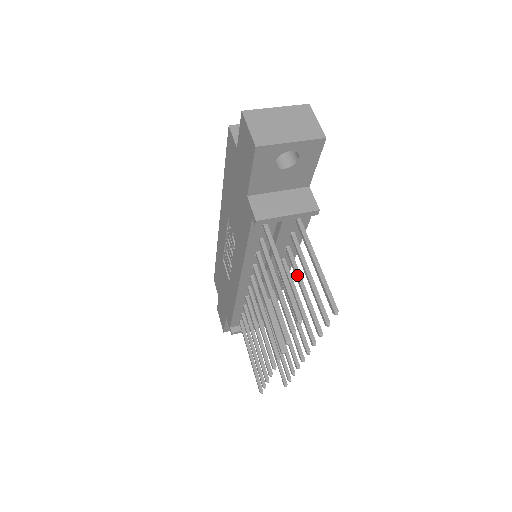
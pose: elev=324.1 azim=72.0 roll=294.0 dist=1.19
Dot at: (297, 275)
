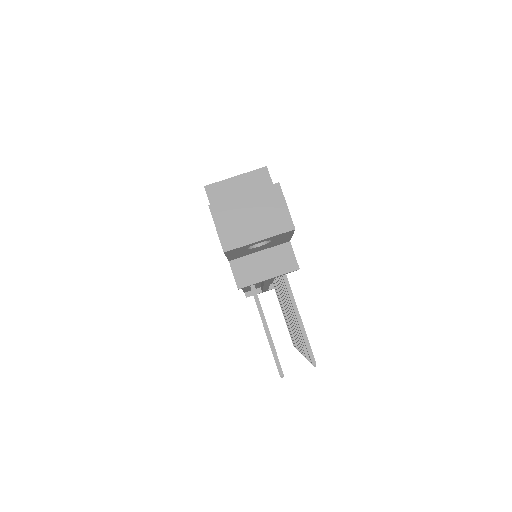
Dot at: (288, 302)
